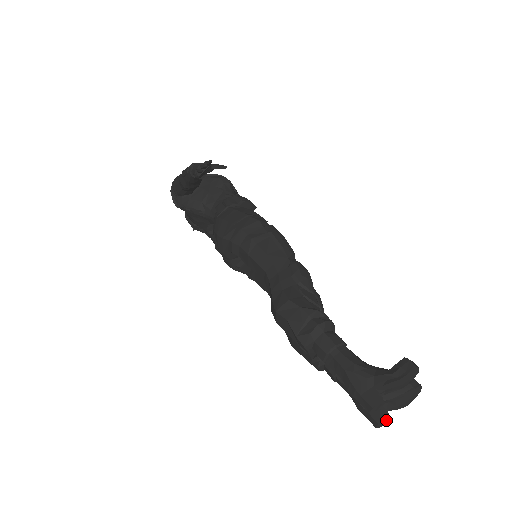
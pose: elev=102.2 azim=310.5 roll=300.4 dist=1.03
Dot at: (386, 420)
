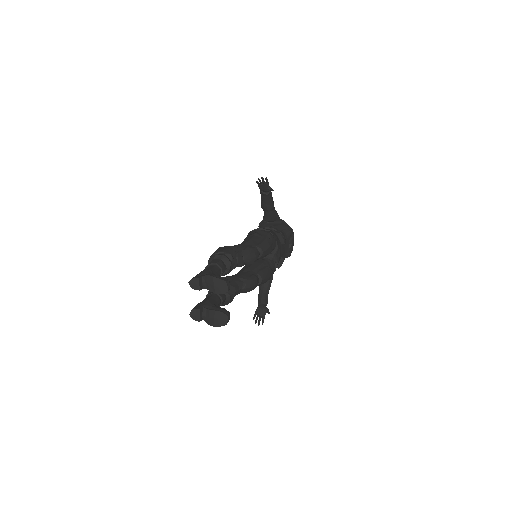
Dot at: (197, 316)
